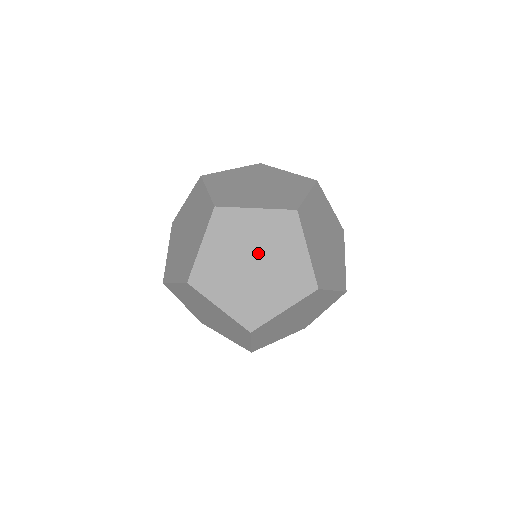
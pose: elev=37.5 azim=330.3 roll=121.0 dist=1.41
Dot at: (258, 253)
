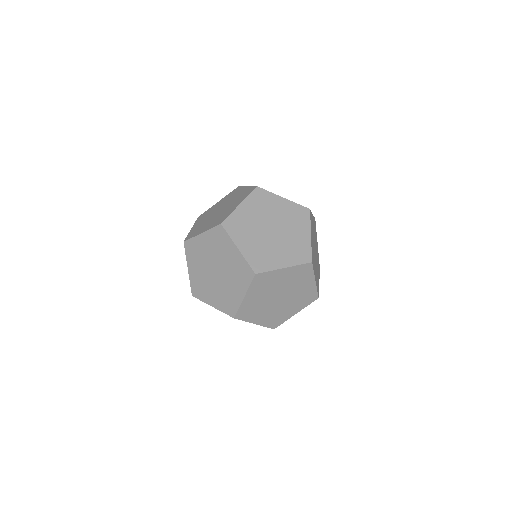
Dot at: (277, 224)
